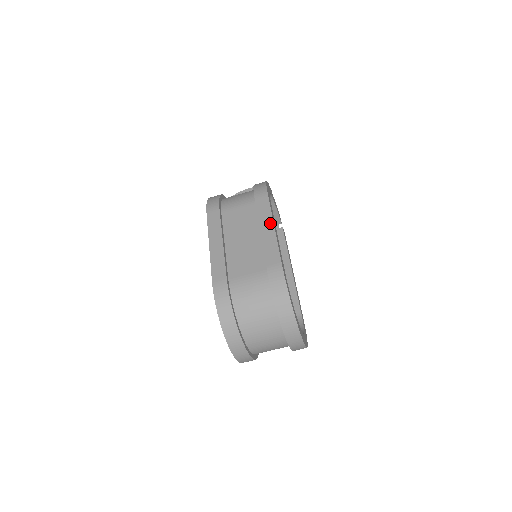
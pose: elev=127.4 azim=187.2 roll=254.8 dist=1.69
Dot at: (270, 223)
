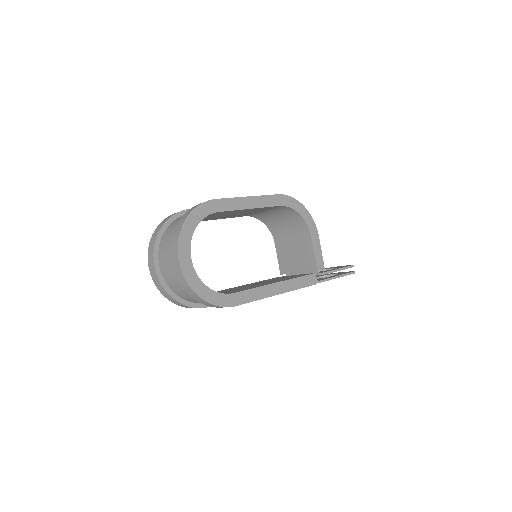
Dot at: (251, 196)
